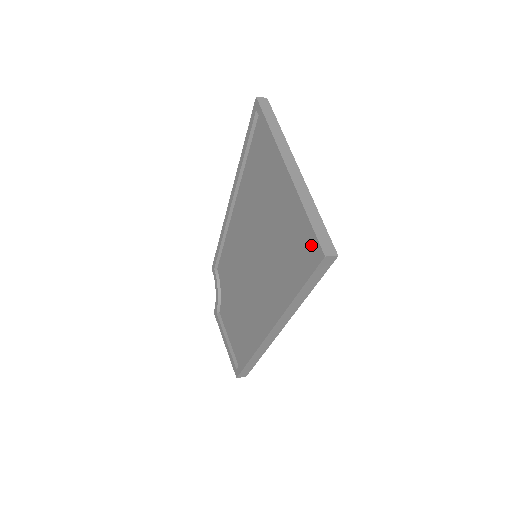
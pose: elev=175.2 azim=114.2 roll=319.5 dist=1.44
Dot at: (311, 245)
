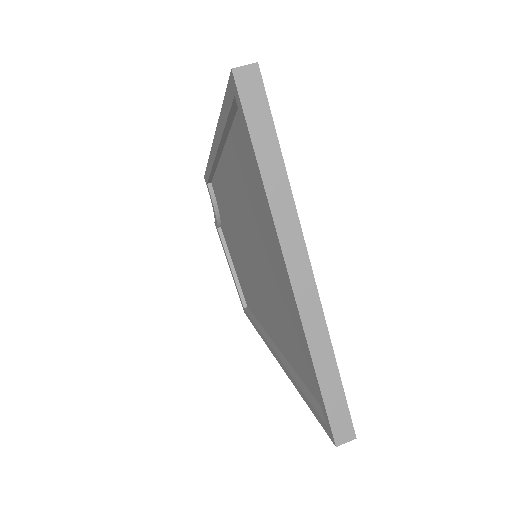
Dot at: occluded
